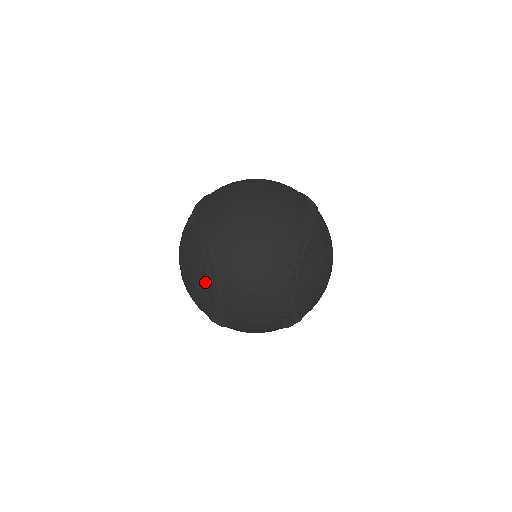
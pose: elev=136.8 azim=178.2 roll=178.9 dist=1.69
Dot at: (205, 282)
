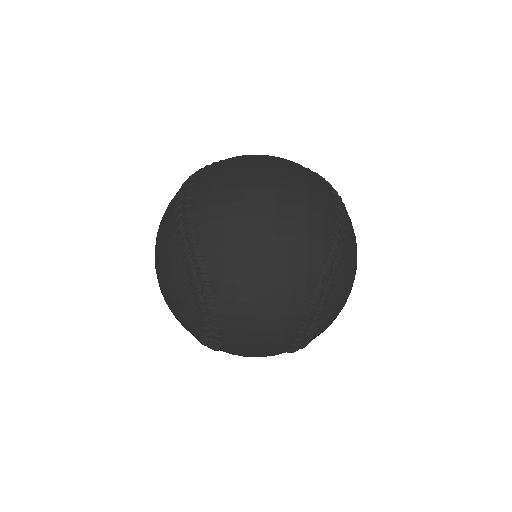
Dot at: (195, 313)
